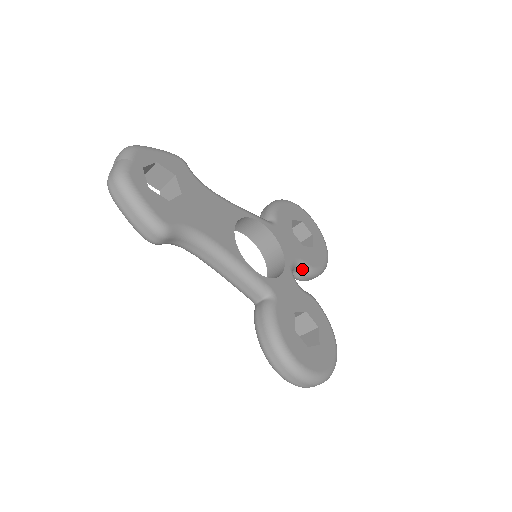
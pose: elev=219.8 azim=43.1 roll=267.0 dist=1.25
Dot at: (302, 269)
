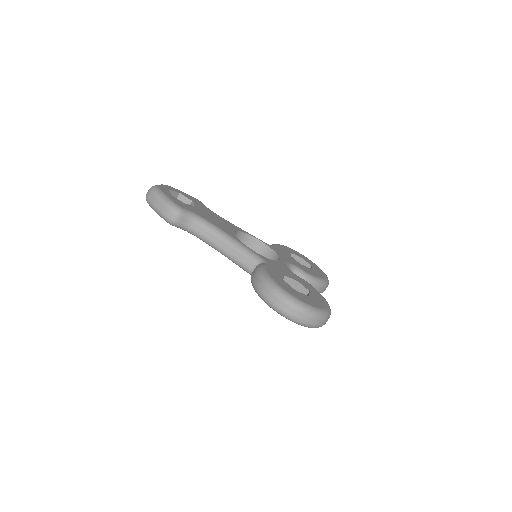
Dot at: (299, 273)
